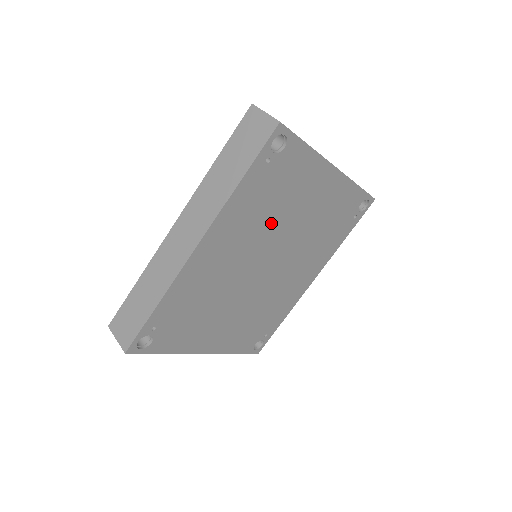
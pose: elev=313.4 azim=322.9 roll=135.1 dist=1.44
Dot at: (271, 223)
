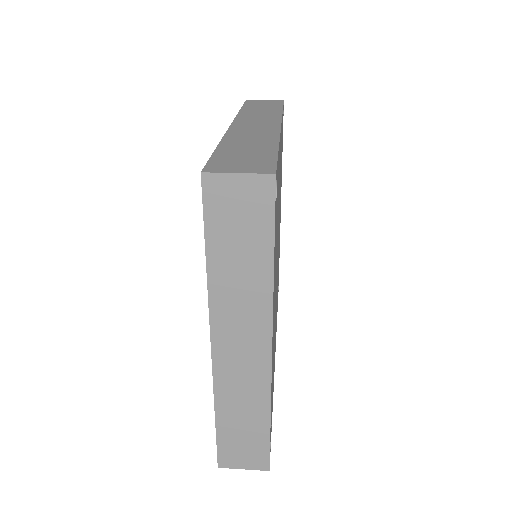
Dot at: occluded
